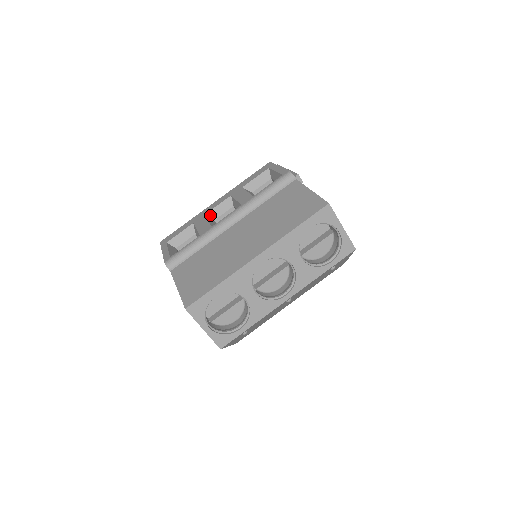
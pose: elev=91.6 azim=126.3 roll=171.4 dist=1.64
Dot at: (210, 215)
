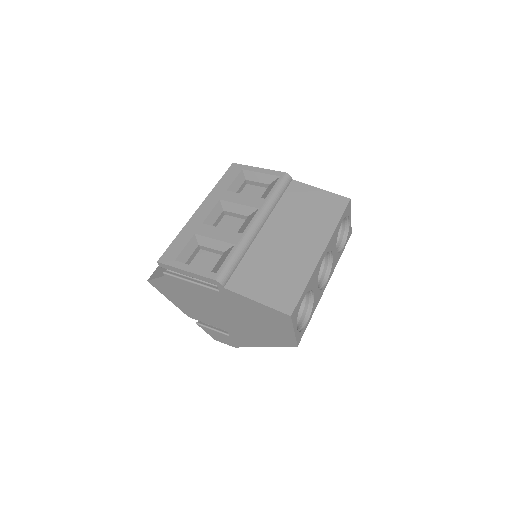
Dot at: (207, 223)
